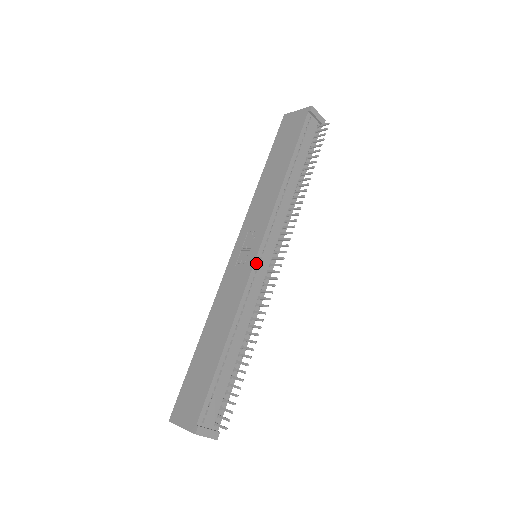
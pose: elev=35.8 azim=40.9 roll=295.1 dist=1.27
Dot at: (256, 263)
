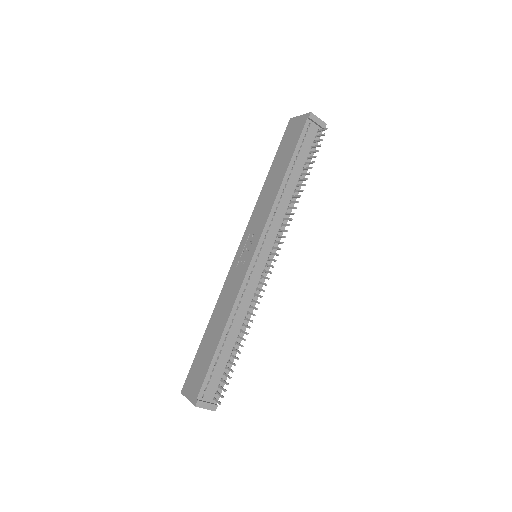
Dot at: (251, 265)
